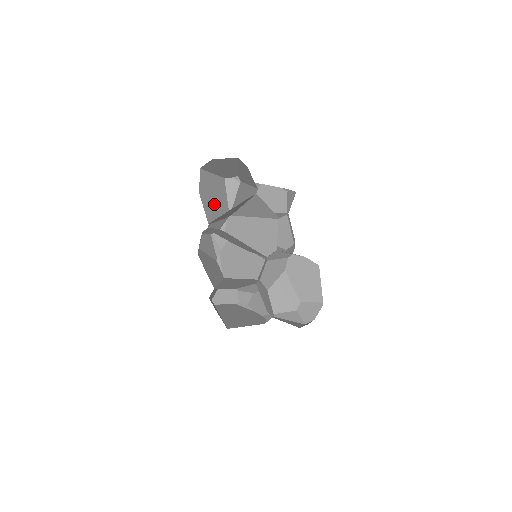
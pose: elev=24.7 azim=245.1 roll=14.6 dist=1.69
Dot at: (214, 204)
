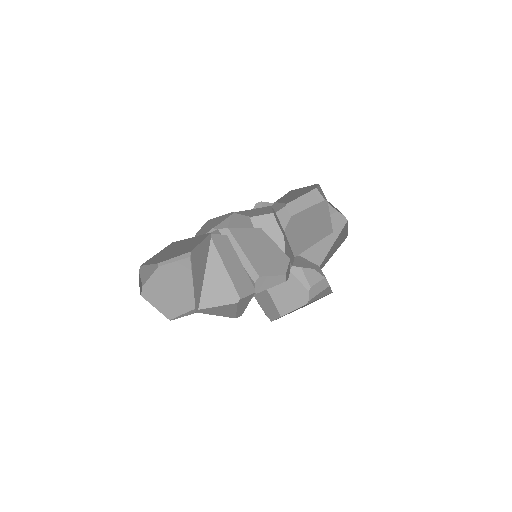
Dot at: (182, 249)
